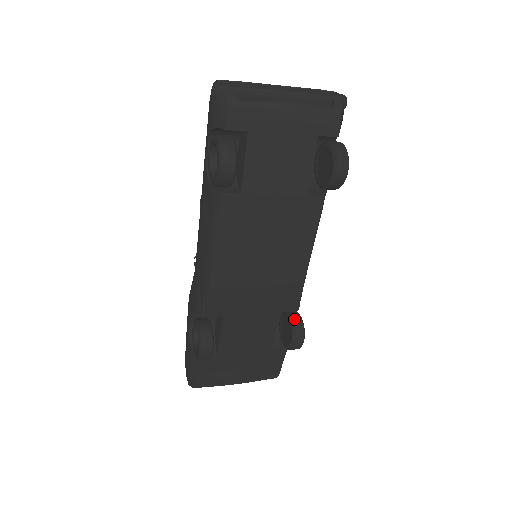
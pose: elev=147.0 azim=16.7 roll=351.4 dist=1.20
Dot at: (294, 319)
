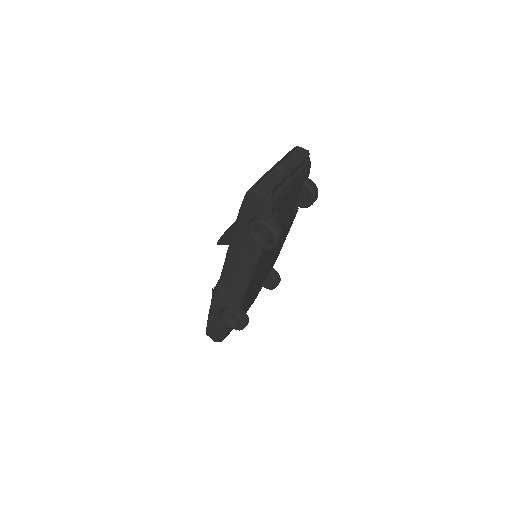
Dot at: (273, 273)
